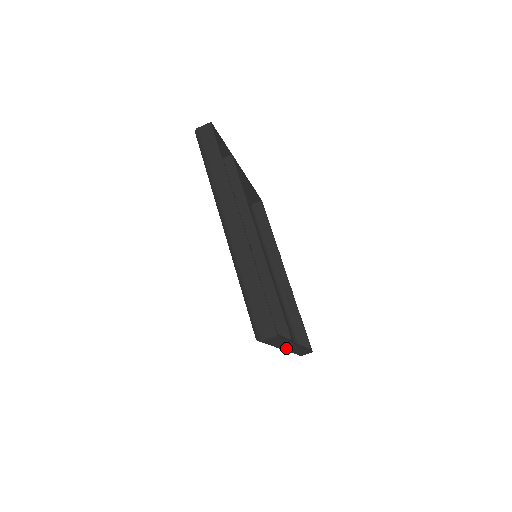
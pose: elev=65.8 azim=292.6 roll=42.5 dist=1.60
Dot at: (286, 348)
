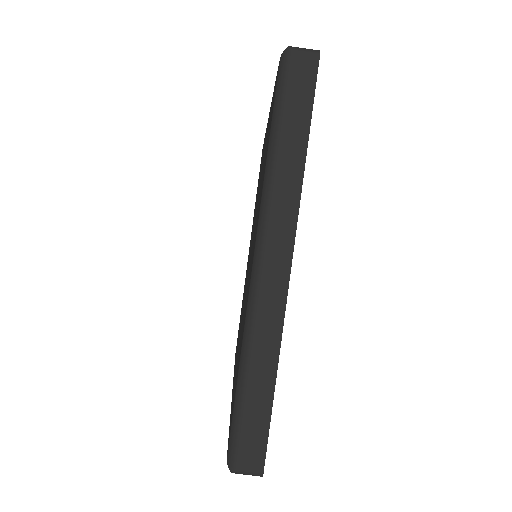
Dot at: occluded
